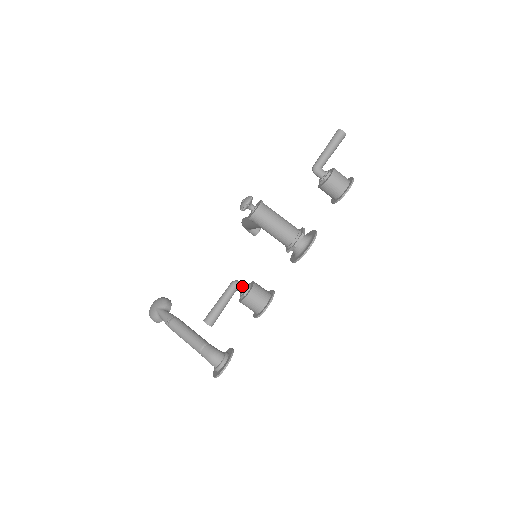
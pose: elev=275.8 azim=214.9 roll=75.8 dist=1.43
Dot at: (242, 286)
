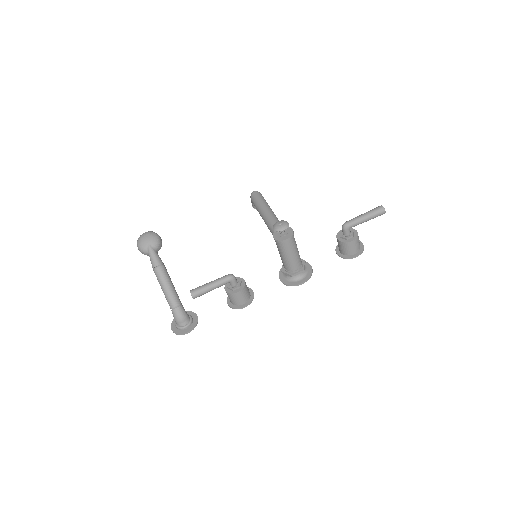
Dot at: (235, 282)
